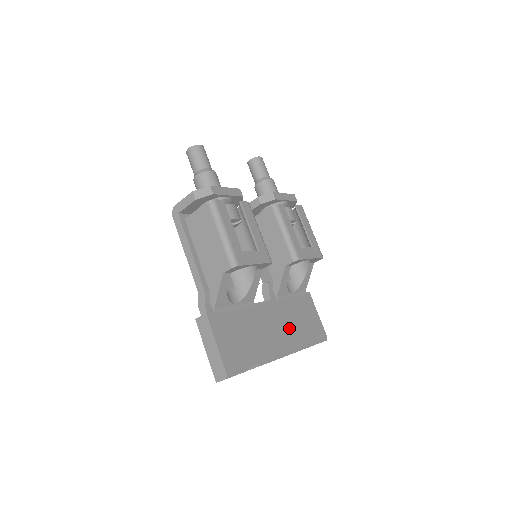
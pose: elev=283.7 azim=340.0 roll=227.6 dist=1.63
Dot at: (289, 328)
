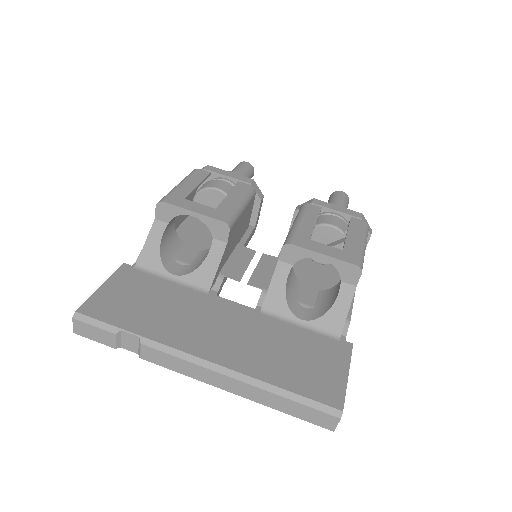
Dot at: (251, 346)
